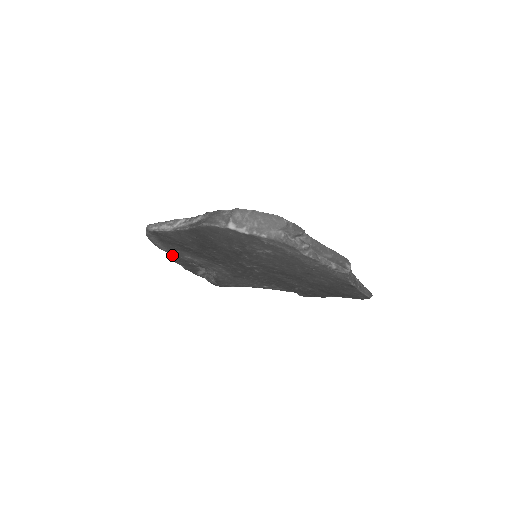
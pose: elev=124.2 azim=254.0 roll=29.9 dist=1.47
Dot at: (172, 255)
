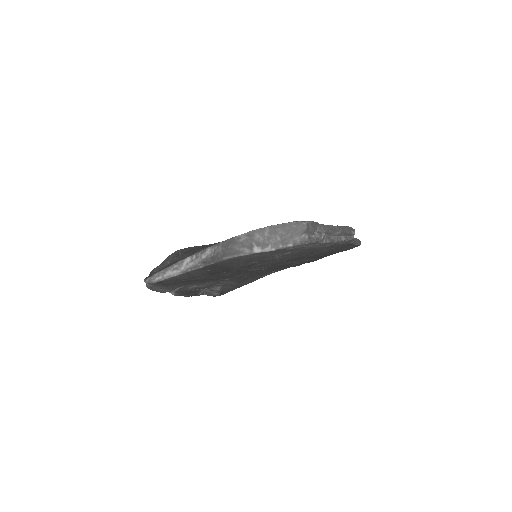
Dot at: (175, 292)
